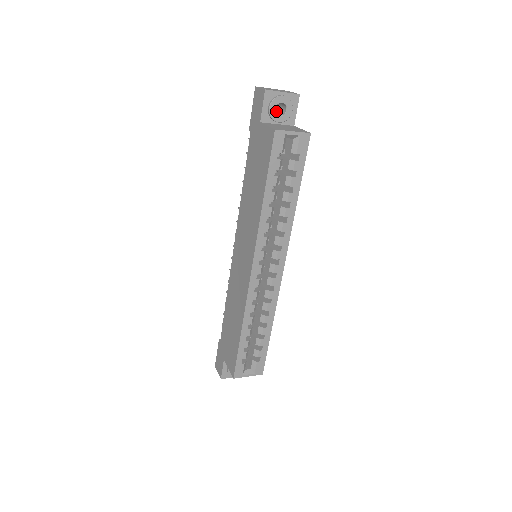
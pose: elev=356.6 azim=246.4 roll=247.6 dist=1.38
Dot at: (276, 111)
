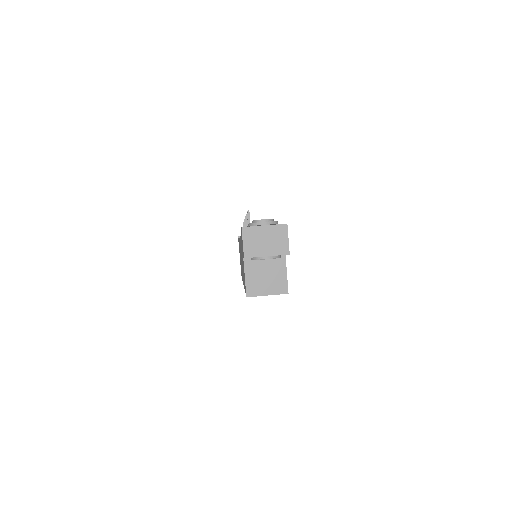
Dot at: occluded
